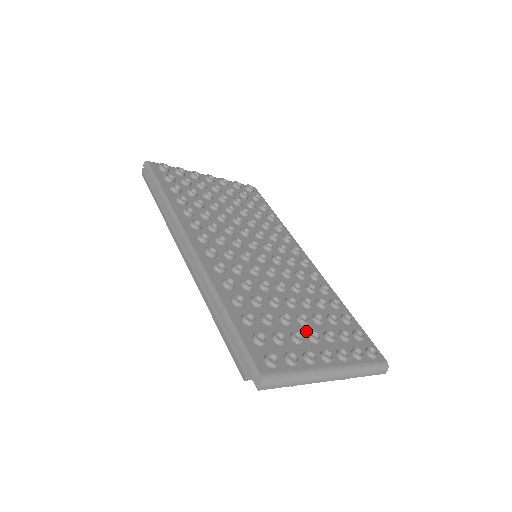
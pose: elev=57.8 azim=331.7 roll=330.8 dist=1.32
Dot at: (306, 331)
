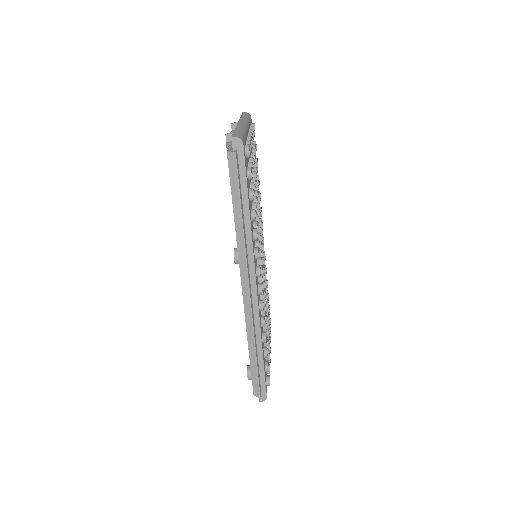
Dot at: occluded
